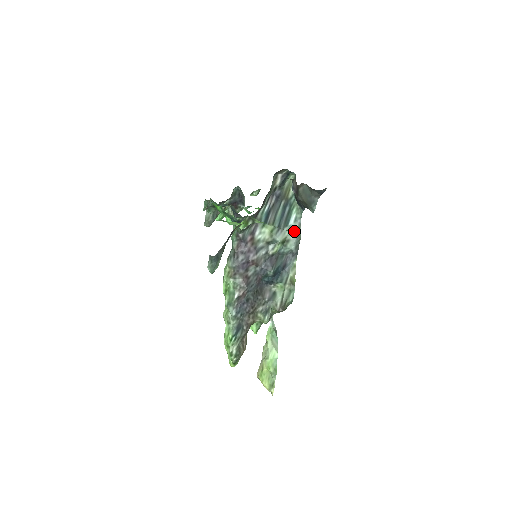
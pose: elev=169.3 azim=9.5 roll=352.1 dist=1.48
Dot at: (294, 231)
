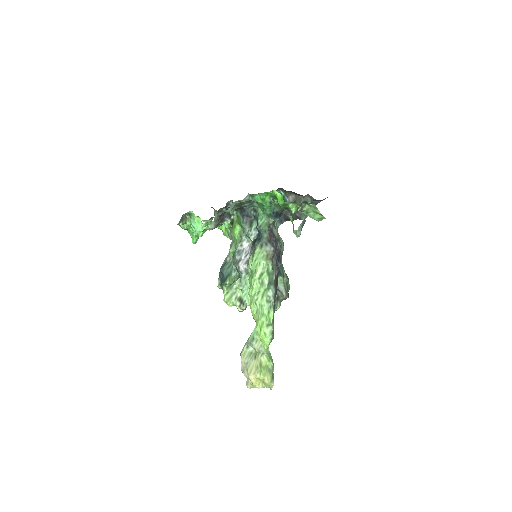
Dot at: occluded
